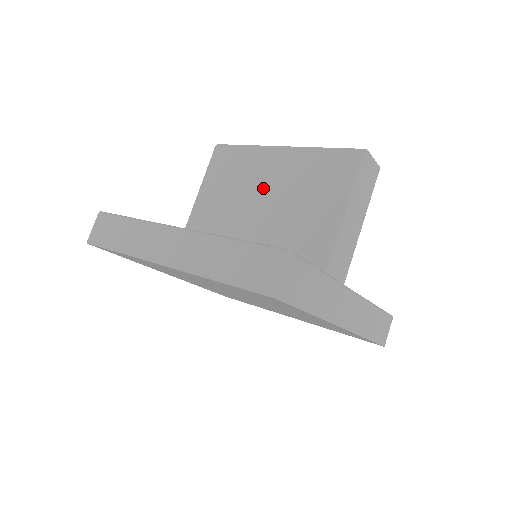
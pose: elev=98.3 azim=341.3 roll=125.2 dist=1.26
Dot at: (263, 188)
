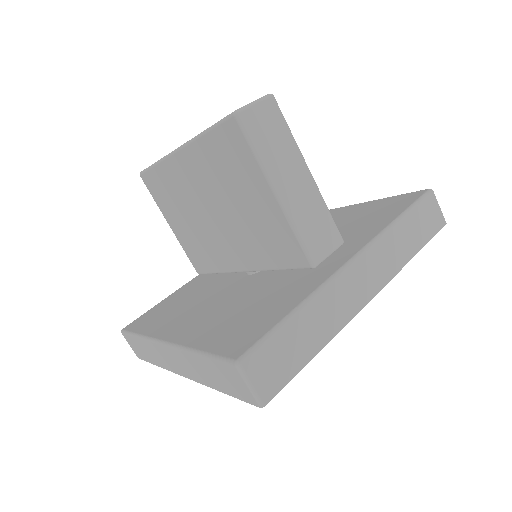
Dot at: (201, 202)
